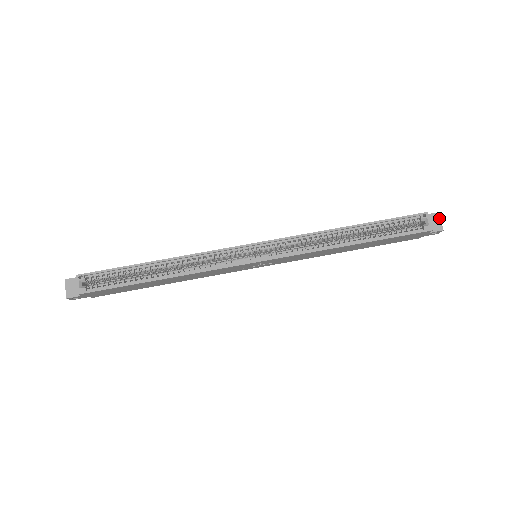
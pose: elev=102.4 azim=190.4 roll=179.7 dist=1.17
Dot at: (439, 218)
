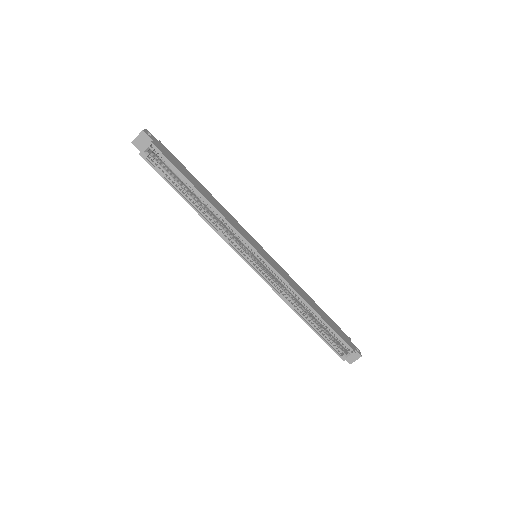
Dot at: (358, 358)
